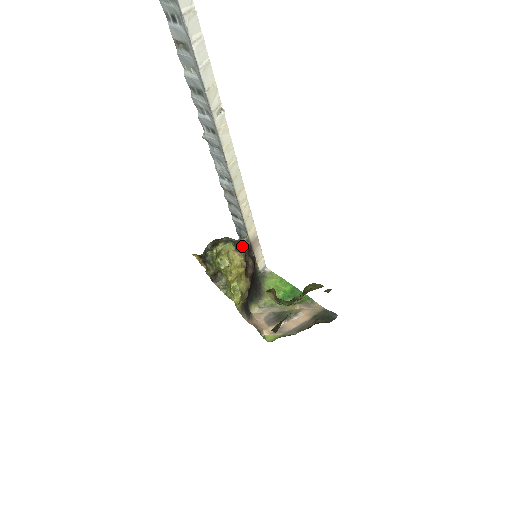
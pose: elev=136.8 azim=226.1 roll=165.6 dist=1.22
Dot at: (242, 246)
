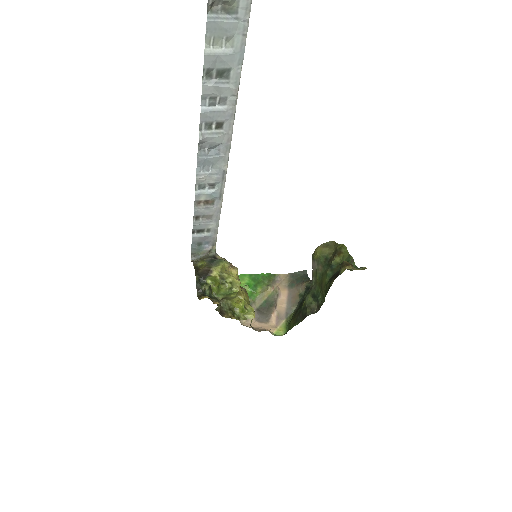
Dot at: occluded
